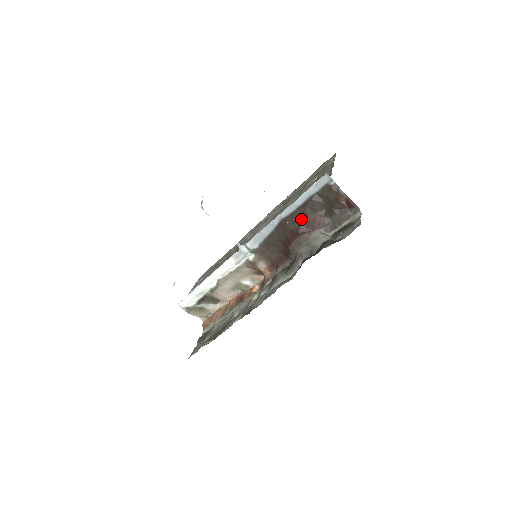
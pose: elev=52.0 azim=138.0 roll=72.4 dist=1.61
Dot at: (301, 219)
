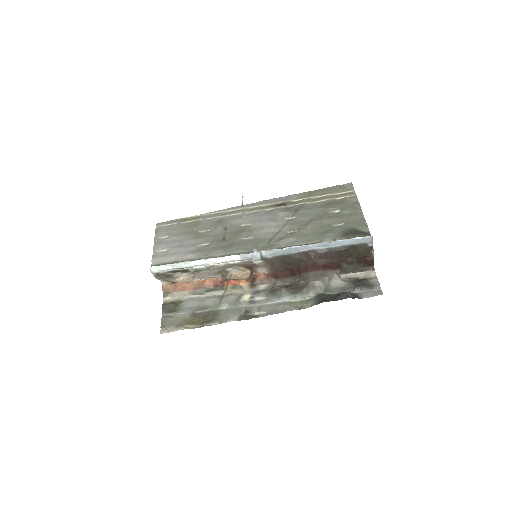
Dot at: (328, 258)
